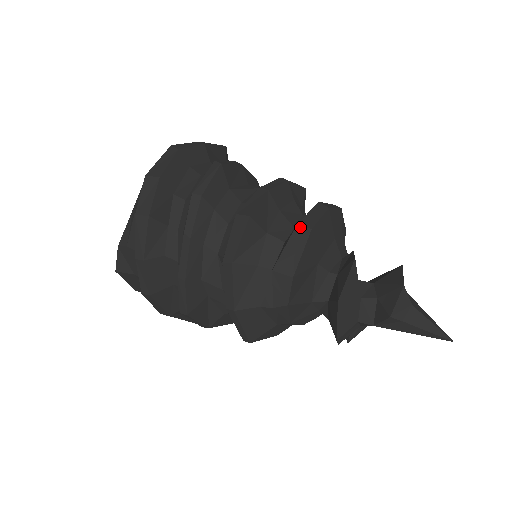
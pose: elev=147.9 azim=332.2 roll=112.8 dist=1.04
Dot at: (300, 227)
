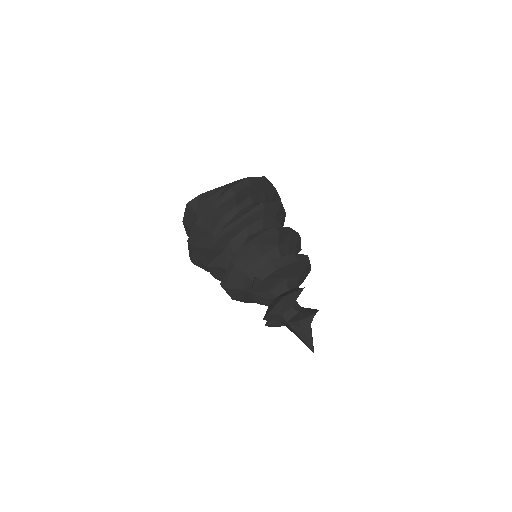
Dot at: (295, 255)
